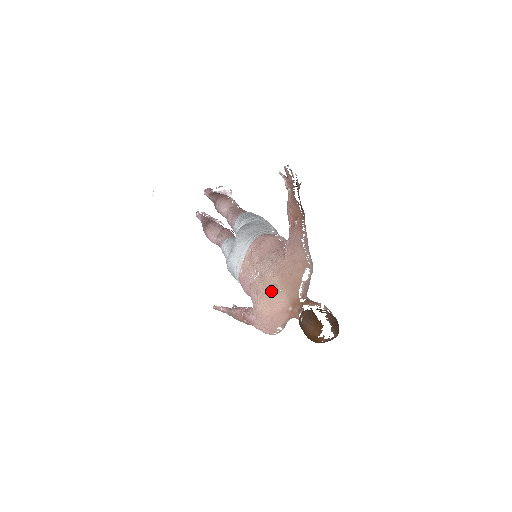
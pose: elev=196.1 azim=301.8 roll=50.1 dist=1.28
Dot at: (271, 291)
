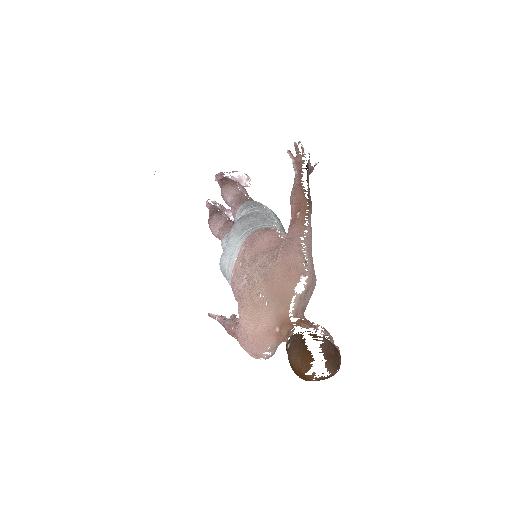
Dot at: (256, 304)
